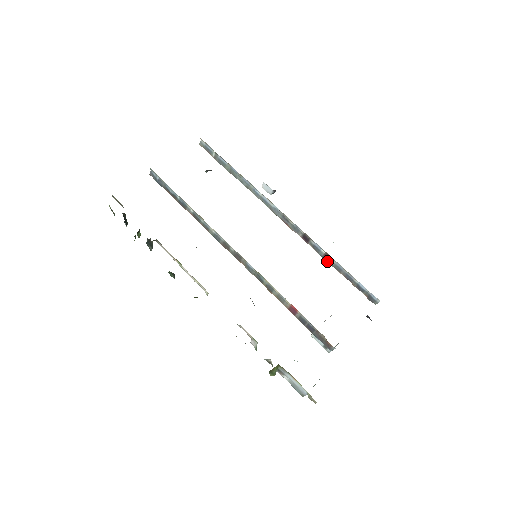
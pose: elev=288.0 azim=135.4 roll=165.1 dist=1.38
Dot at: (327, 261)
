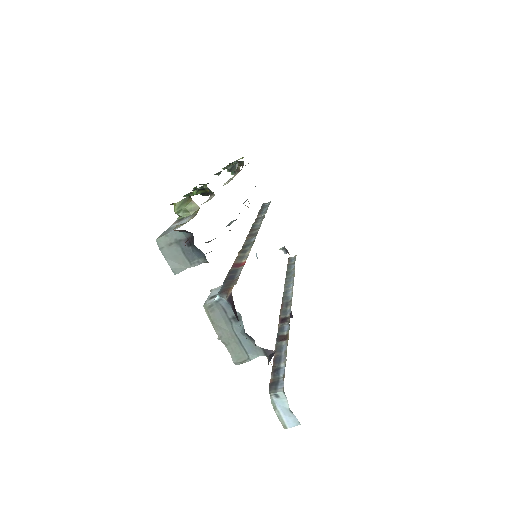
Dot at: (277, 340)
